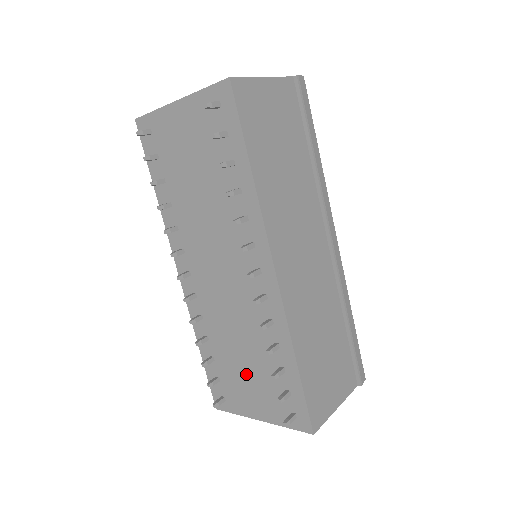
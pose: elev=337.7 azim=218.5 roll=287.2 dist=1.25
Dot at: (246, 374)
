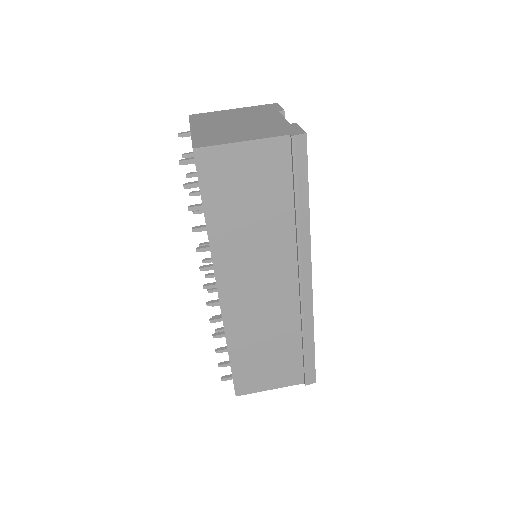
Dot at: occluded
